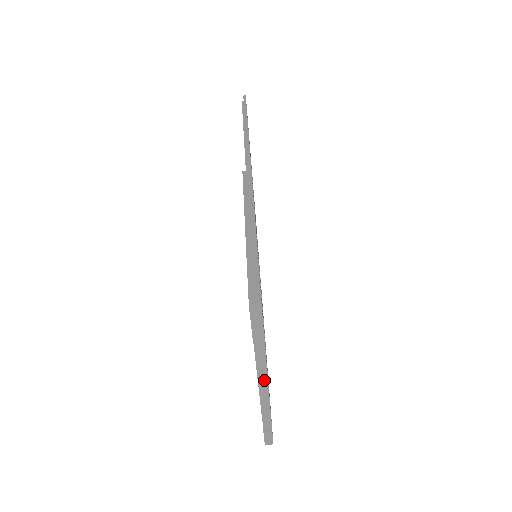
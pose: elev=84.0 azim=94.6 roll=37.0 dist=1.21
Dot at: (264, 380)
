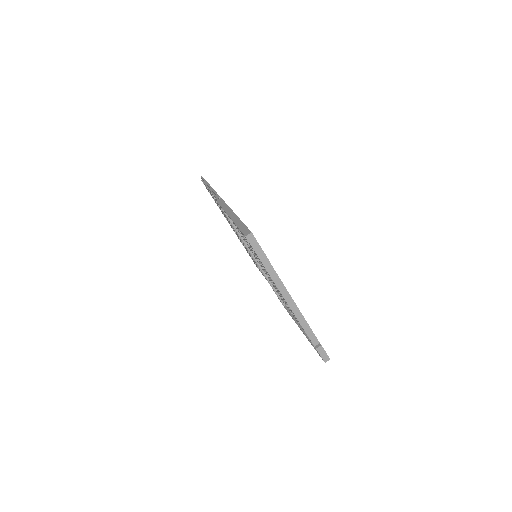
Dot at: (289, 298)
